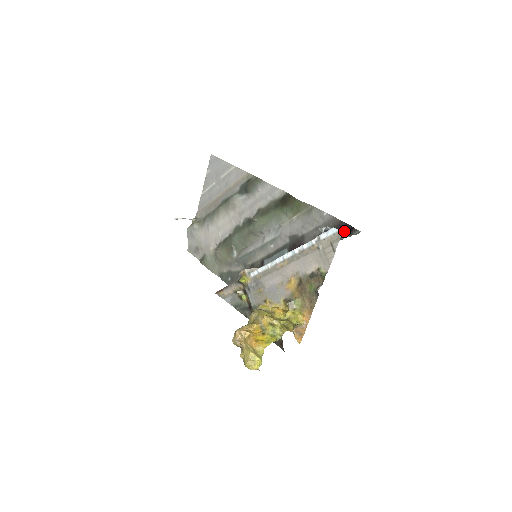
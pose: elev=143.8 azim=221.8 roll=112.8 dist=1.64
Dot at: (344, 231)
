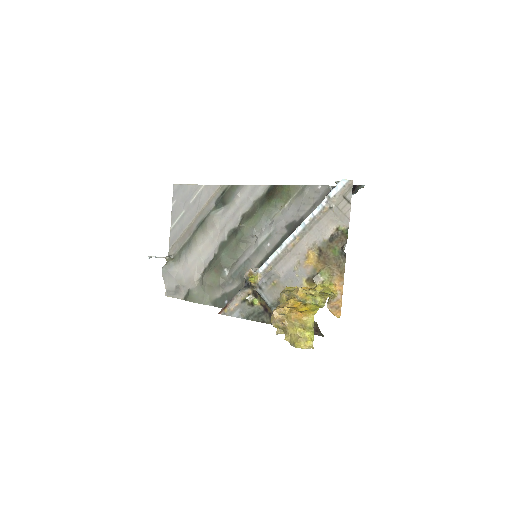
Dot at: occluded
